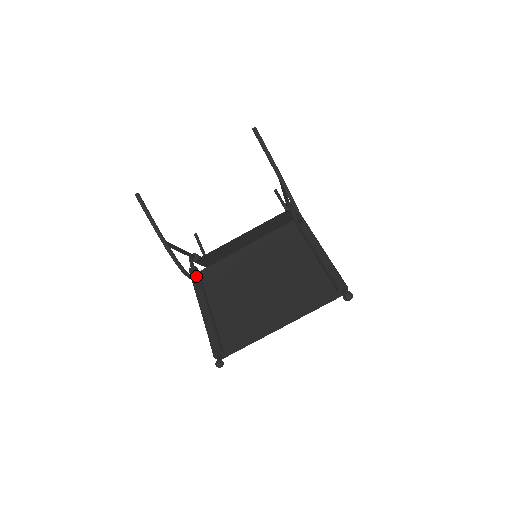
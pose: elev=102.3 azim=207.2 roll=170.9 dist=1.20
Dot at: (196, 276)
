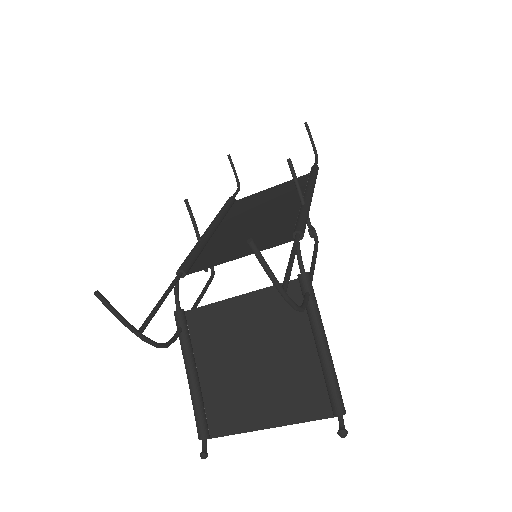
Dot at: (181, 326)
